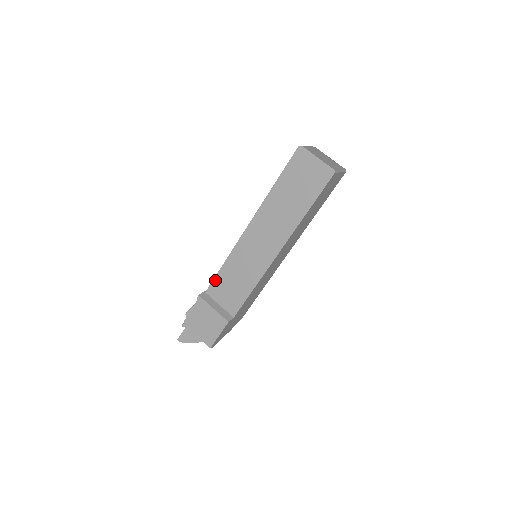
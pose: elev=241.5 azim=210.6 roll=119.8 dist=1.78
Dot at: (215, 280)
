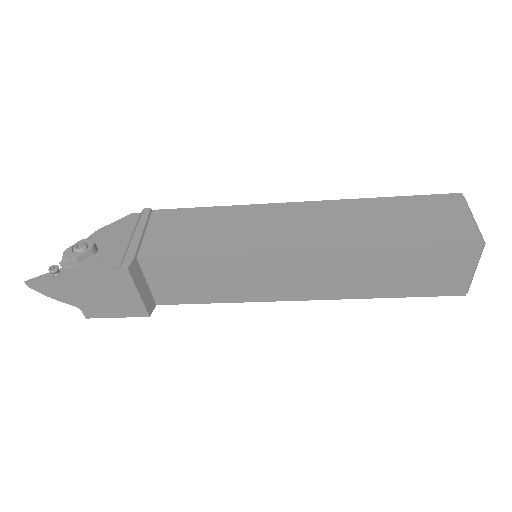
Dot at: (172, 259)
